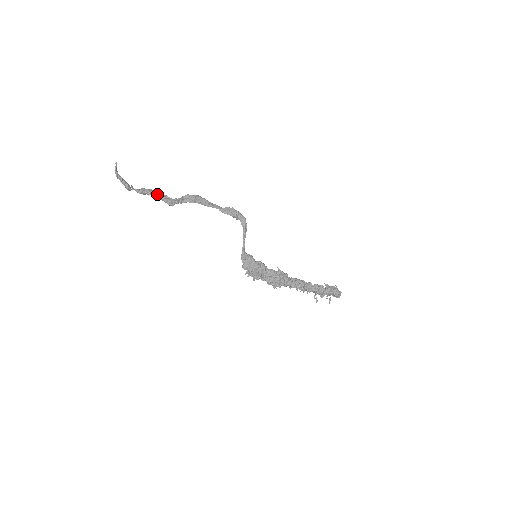
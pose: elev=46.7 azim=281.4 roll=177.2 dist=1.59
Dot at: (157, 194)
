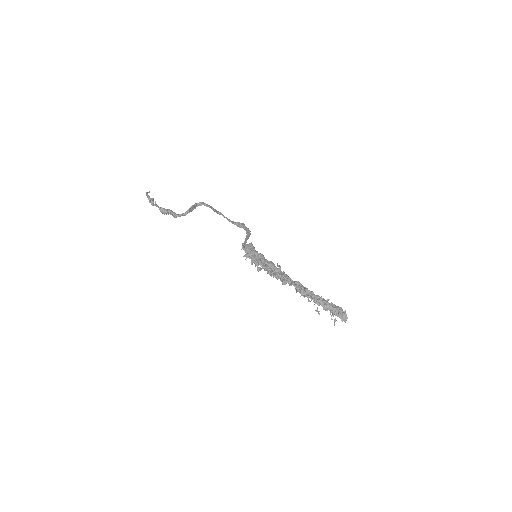
Dot at: (174, 213)
